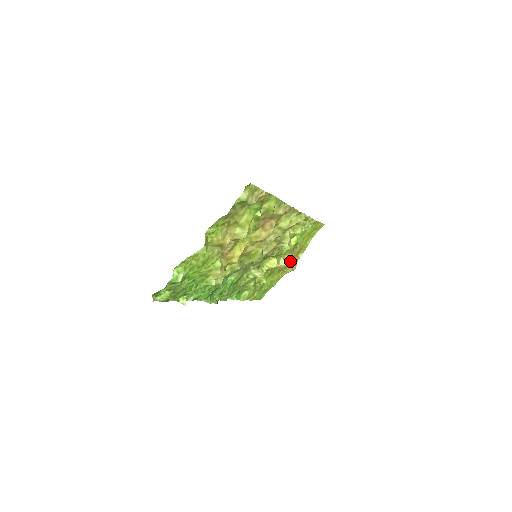
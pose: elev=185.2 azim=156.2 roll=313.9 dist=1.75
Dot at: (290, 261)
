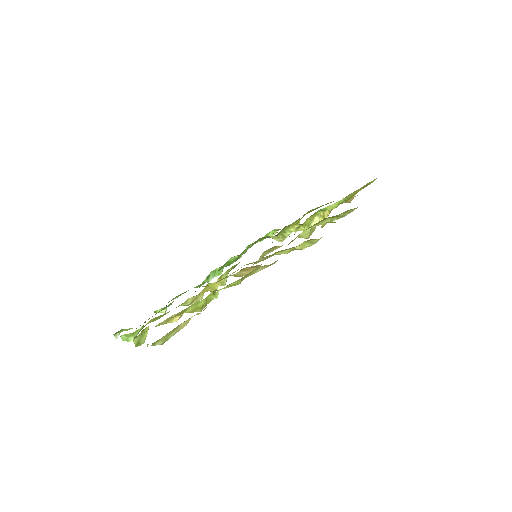
Dot at: occluded
